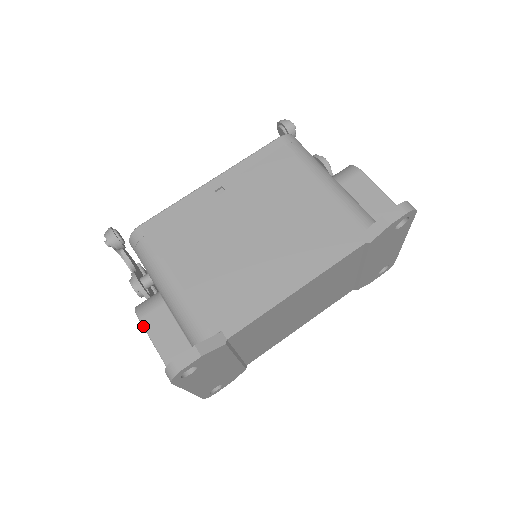
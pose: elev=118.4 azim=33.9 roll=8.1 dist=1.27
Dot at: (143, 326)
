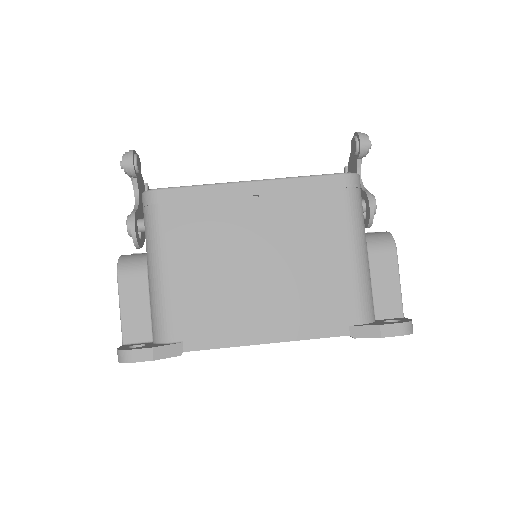
Dot at: (118, 286)
